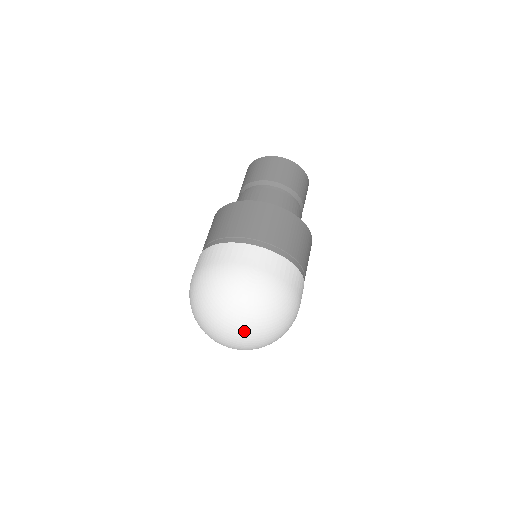
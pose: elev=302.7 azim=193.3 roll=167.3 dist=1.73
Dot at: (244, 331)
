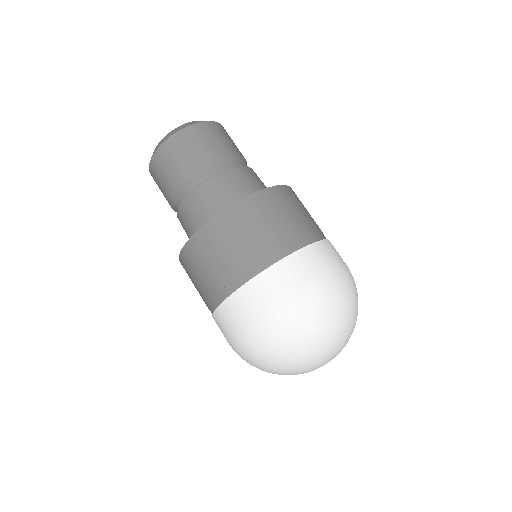
Dot at: occluded
